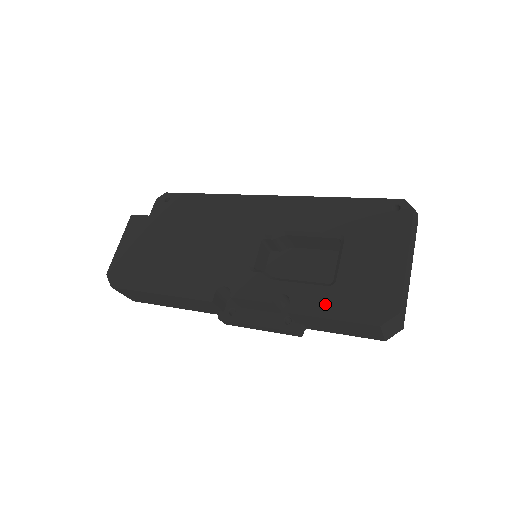
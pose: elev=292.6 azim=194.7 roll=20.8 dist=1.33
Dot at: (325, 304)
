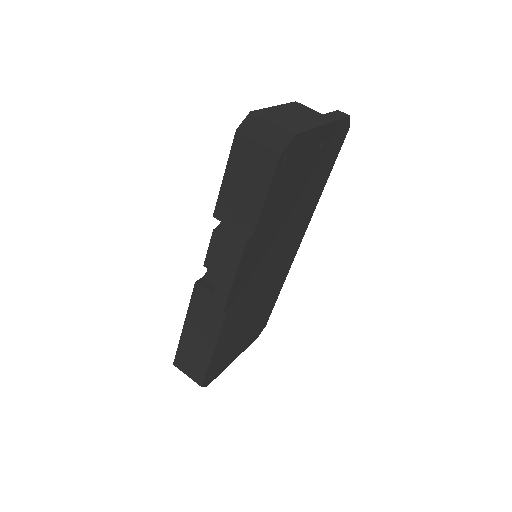
Dot at: occluded
